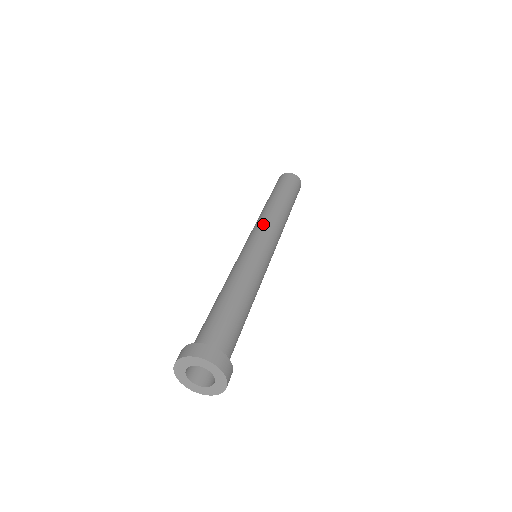
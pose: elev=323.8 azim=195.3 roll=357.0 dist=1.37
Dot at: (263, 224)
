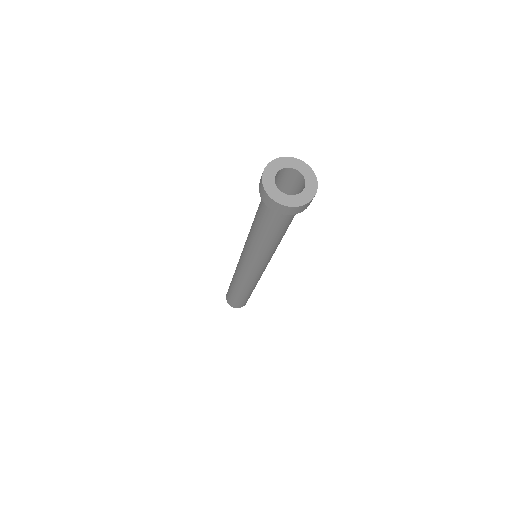
Dot at: occluded
